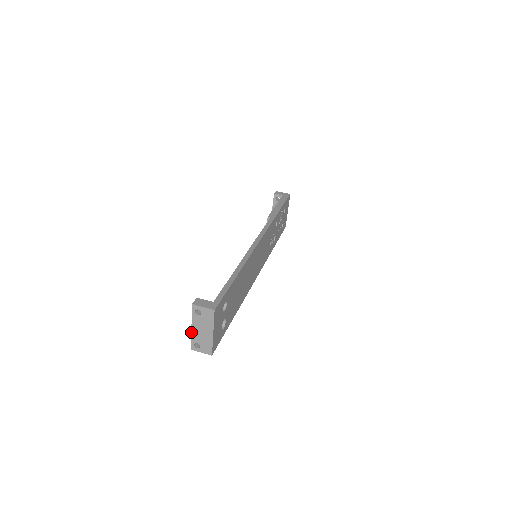
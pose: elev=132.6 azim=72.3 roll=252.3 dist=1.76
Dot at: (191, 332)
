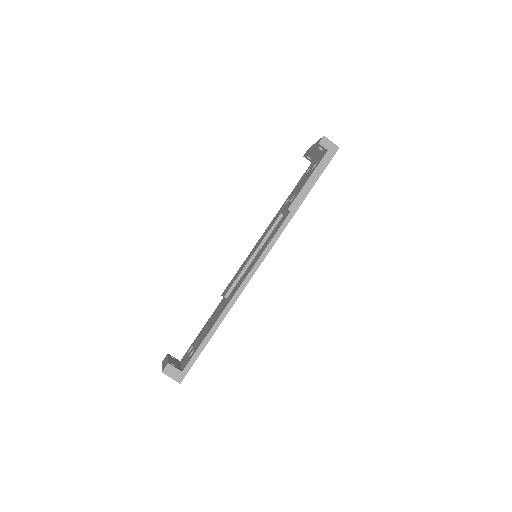
Dot at: (162, 365)
